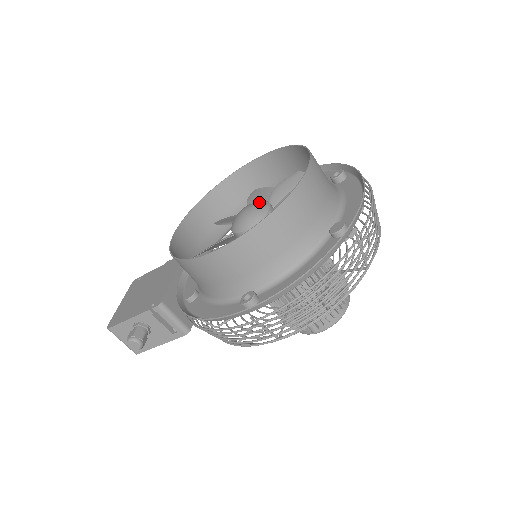
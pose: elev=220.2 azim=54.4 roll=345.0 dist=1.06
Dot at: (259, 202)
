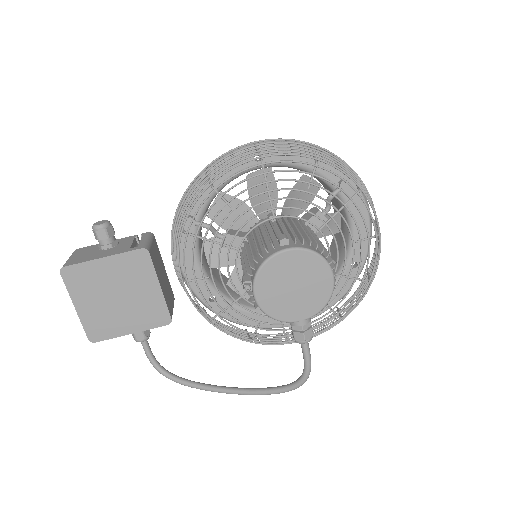
Dot at: occluded
